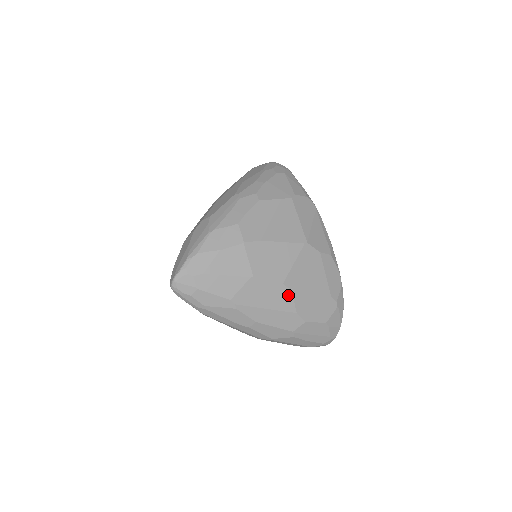
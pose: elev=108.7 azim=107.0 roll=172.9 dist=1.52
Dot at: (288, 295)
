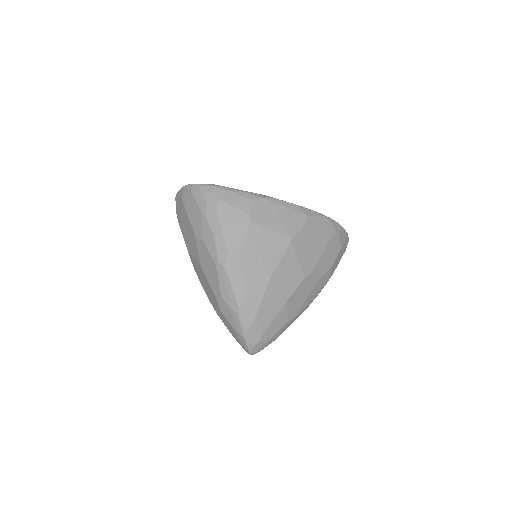
Dot at: (312, 277)
